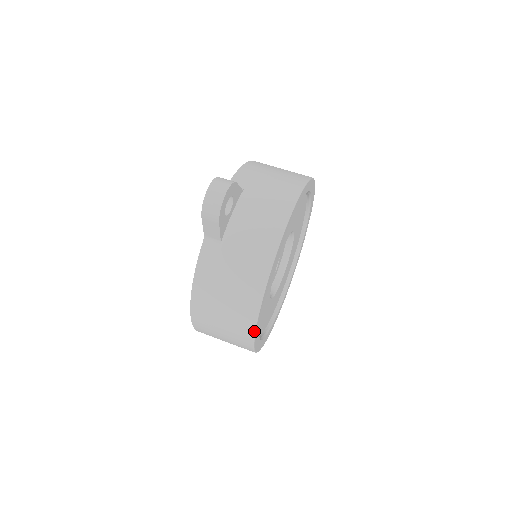
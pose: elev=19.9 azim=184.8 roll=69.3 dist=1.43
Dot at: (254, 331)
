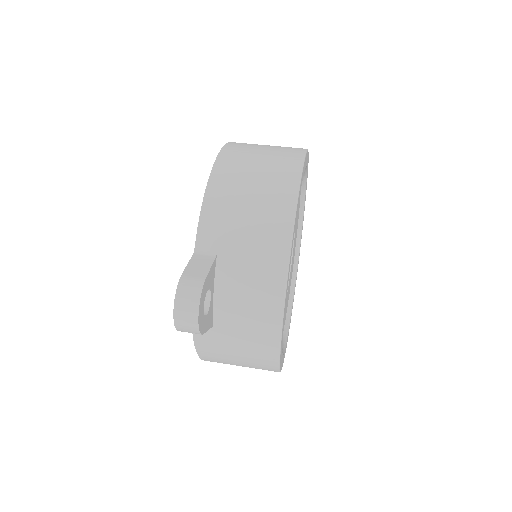
Dot at: occluded
